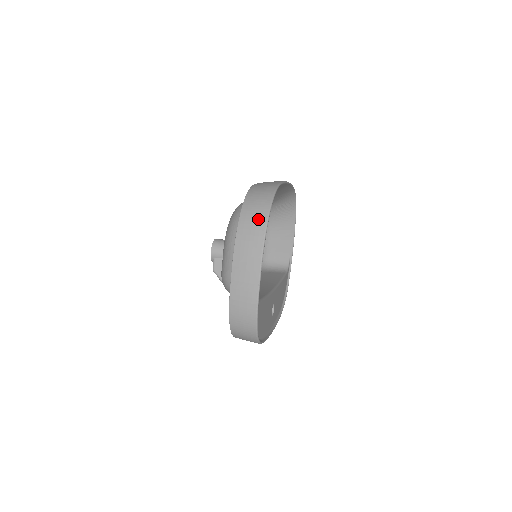
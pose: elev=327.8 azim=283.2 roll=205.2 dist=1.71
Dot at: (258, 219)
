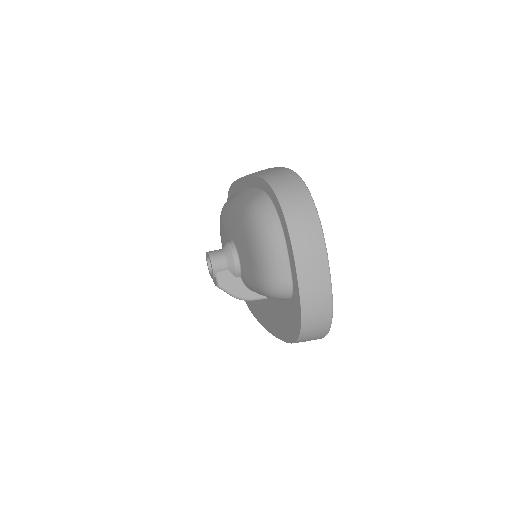
Dot at: (305, 207)
